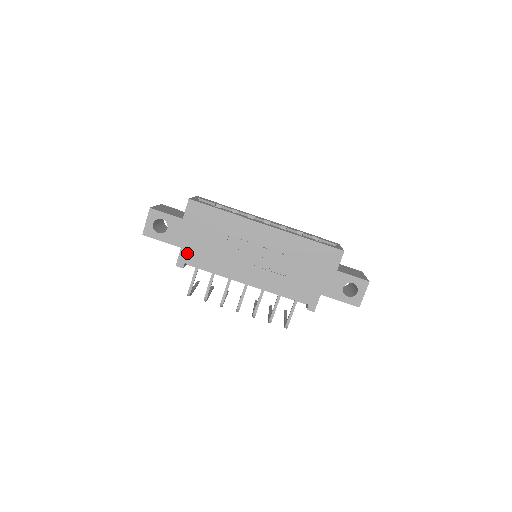
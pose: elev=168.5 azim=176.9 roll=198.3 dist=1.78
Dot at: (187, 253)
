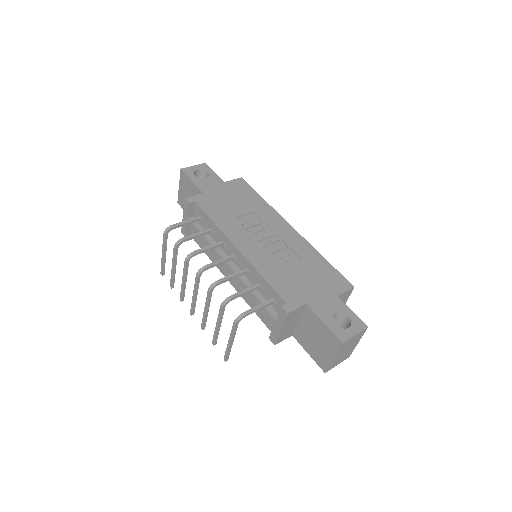
Dot at: (204, 198)
